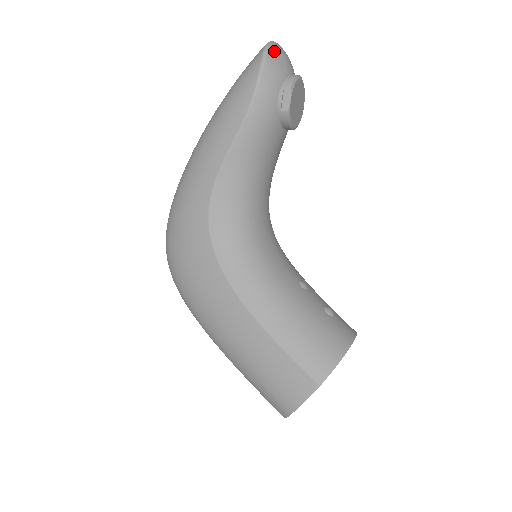
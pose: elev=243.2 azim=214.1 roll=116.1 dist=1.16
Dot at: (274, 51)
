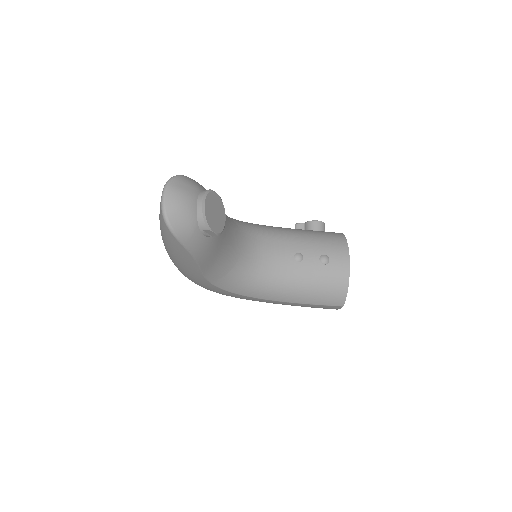
Dot at: (174, 219)
